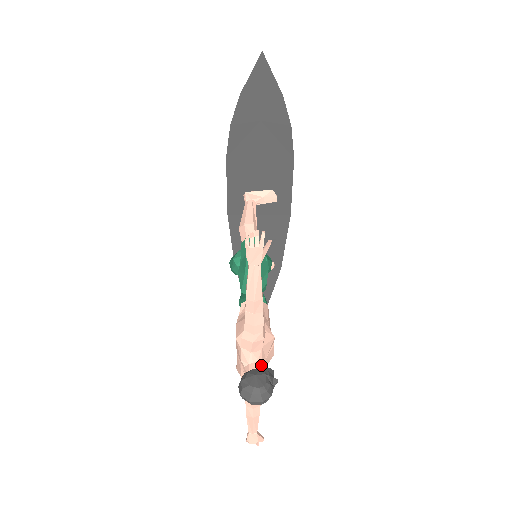
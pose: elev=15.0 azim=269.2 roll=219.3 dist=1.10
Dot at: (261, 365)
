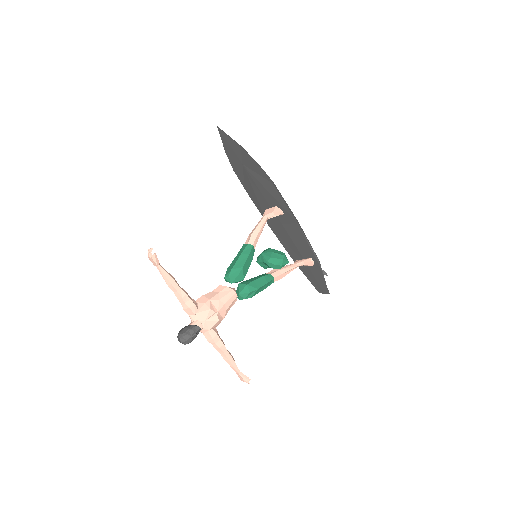
Dot at: (194, 323)
